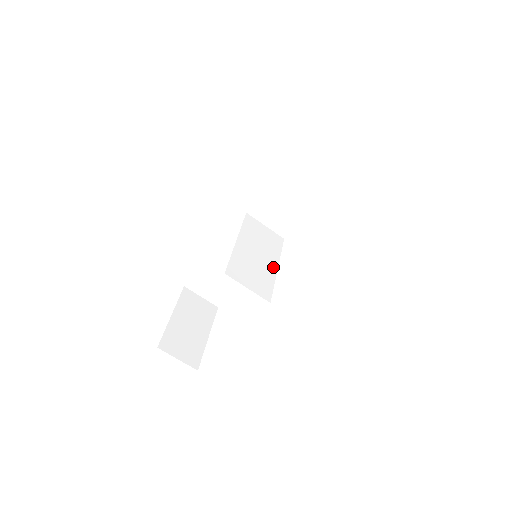
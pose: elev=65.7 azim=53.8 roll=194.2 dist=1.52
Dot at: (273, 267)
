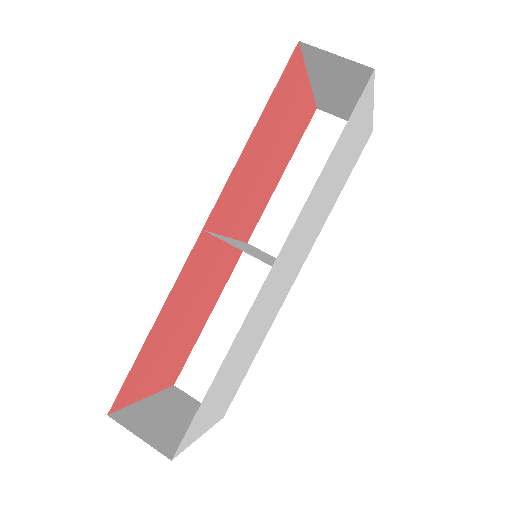
Dot at: occluded
